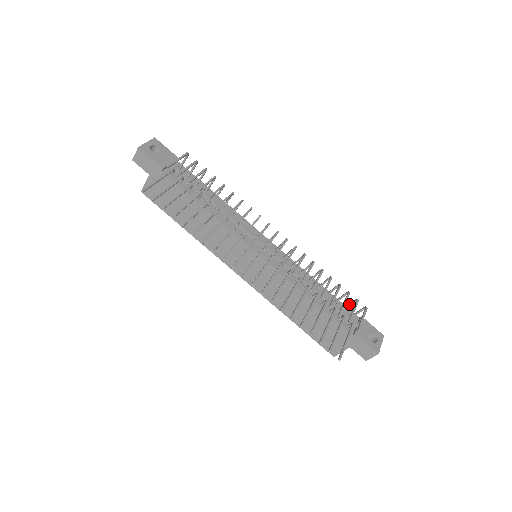
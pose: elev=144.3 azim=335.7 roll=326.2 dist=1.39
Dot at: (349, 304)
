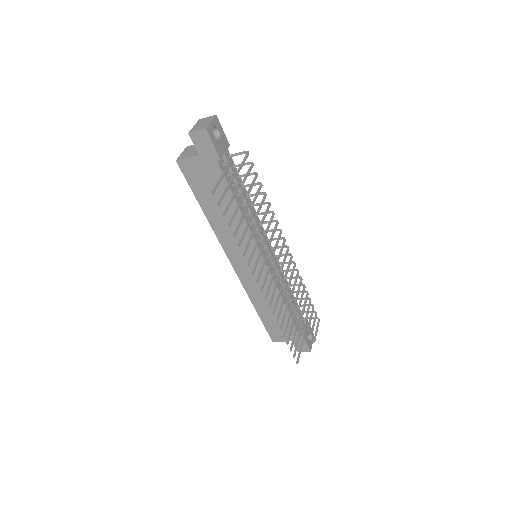
Dot at: occluded
